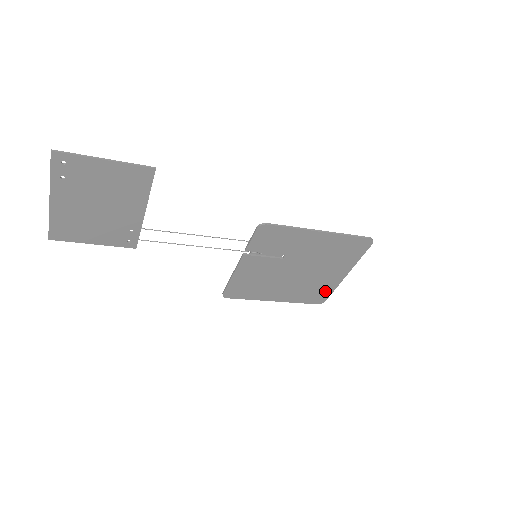
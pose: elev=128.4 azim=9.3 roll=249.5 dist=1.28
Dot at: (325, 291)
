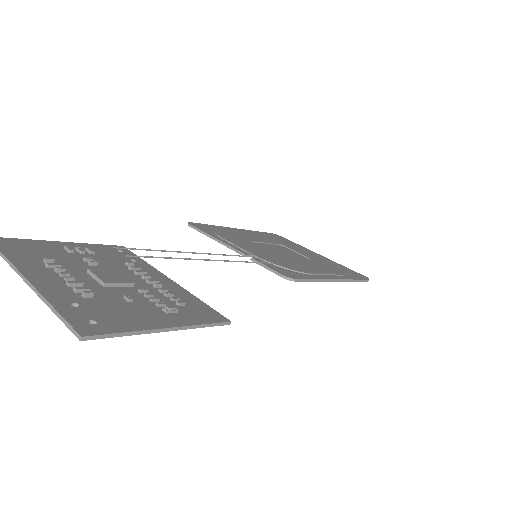
Dot at: occluded
